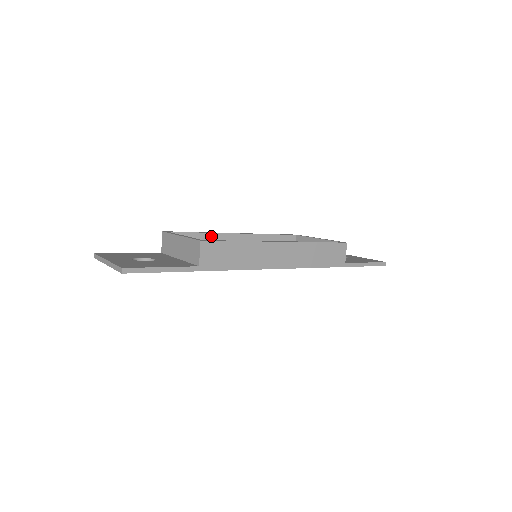
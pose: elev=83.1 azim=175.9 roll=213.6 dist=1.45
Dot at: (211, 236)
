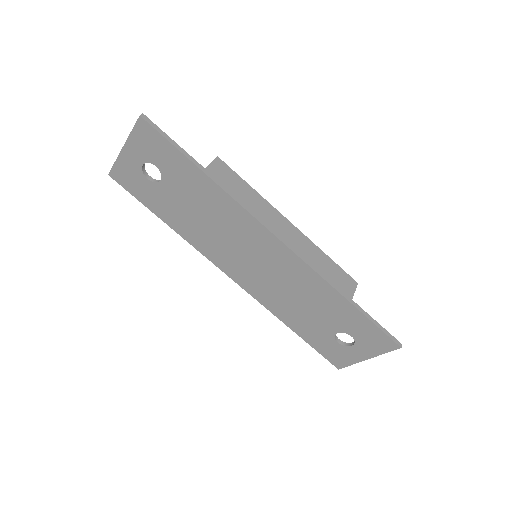
Dot at: occluded
